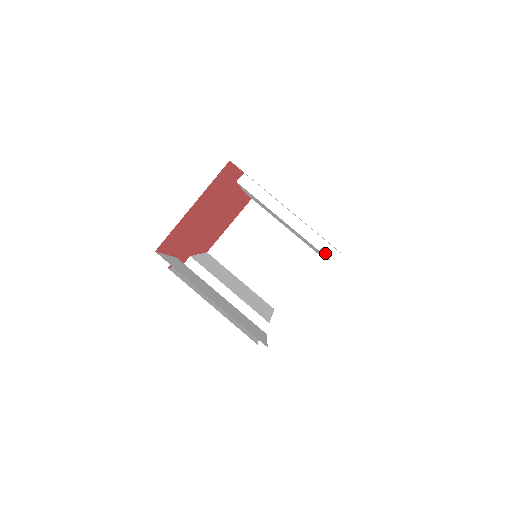
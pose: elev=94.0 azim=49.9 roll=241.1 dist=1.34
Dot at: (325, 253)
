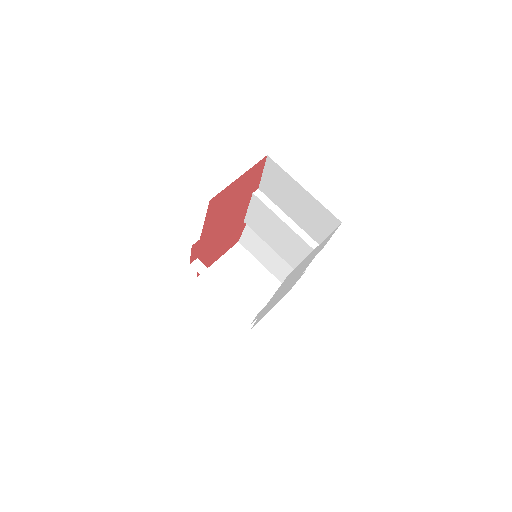
Dot at: (314, 248)
